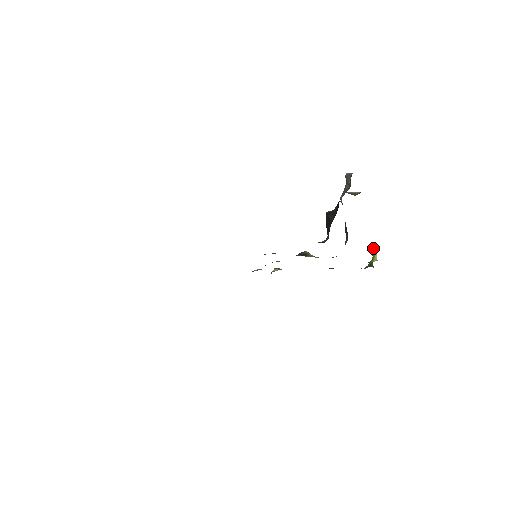
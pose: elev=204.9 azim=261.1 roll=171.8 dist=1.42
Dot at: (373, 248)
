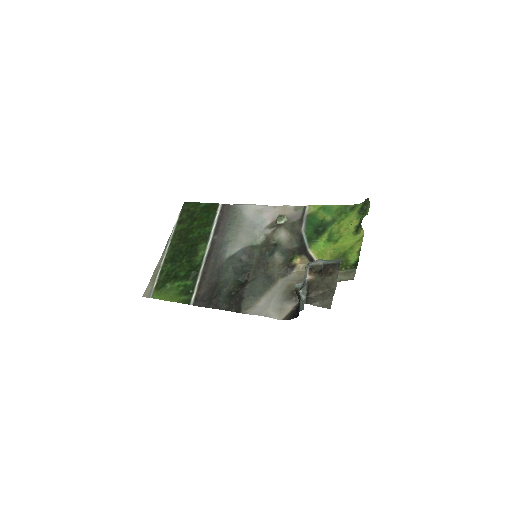
Dot at: (360, 222)
